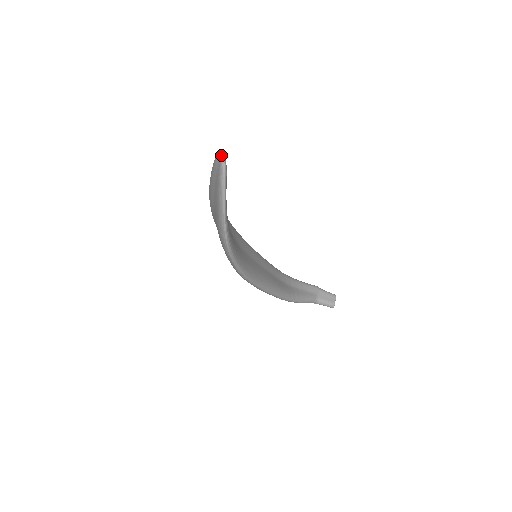
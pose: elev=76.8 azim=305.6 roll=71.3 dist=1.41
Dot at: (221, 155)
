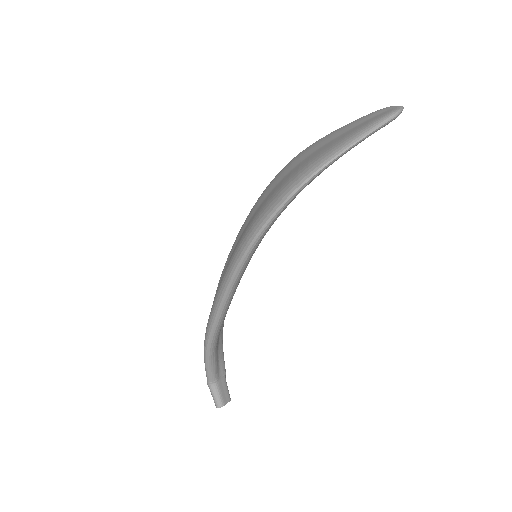
Dot at: occluded
